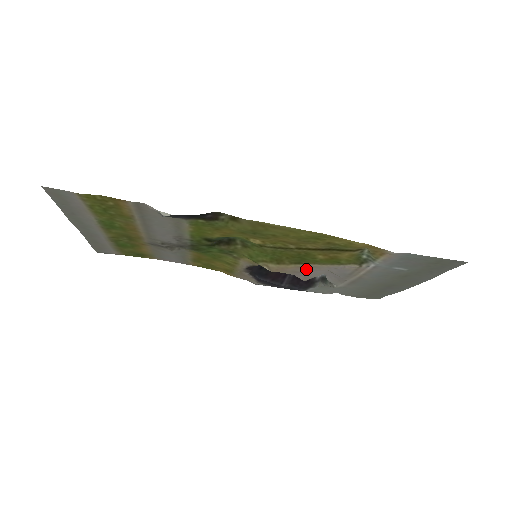
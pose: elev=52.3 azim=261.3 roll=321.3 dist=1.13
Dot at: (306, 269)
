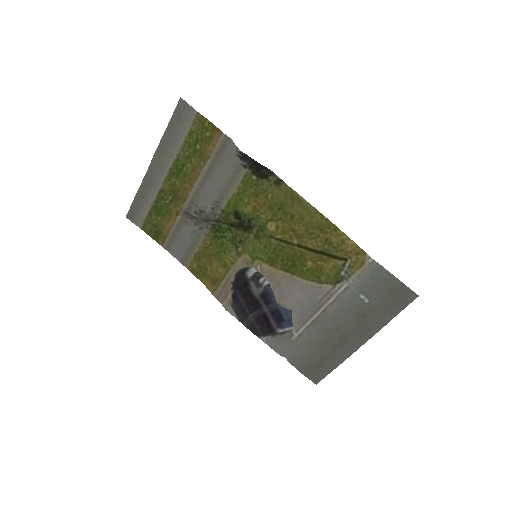
Dot at: (288, 283)
